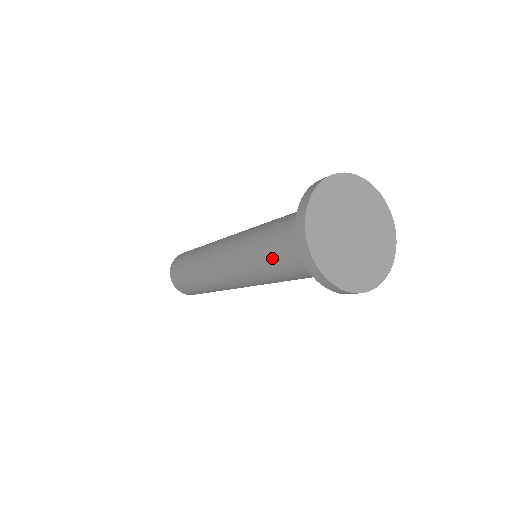
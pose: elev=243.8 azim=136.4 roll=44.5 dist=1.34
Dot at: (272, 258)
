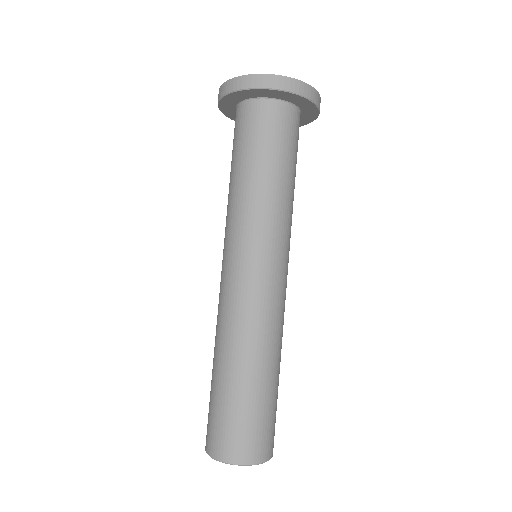
Dot at: (245, 168)
